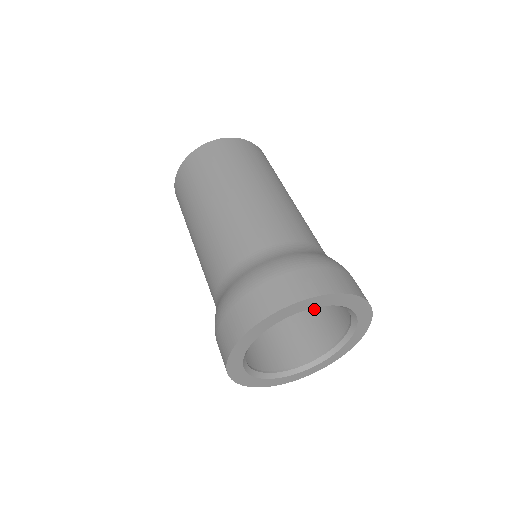
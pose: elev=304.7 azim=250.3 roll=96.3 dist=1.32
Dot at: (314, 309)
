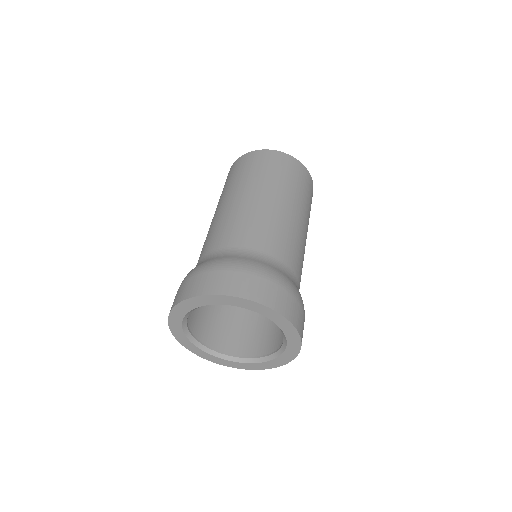
Dot at: occluded
